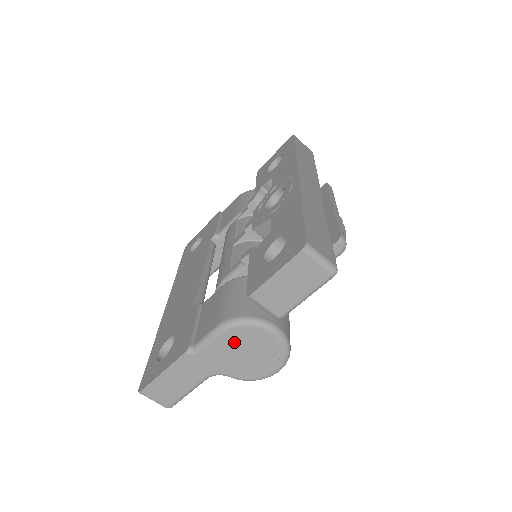
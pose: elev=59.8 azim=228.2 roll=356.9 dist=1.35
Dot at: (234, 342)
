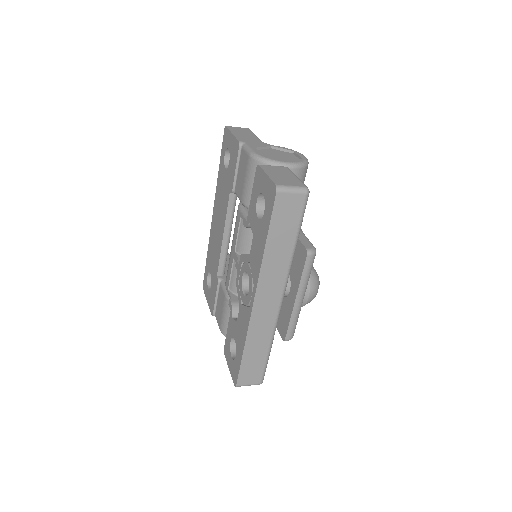
Dot at: occluded
